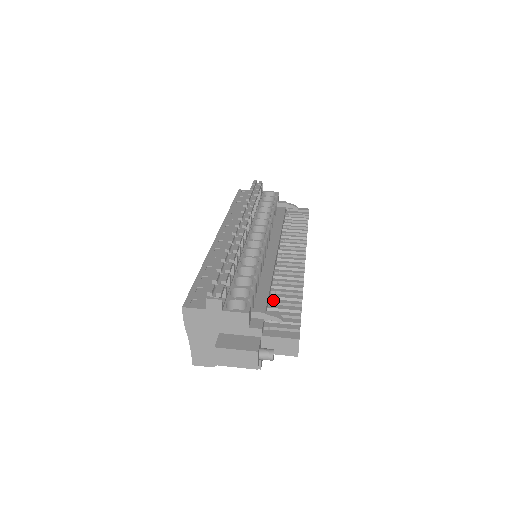
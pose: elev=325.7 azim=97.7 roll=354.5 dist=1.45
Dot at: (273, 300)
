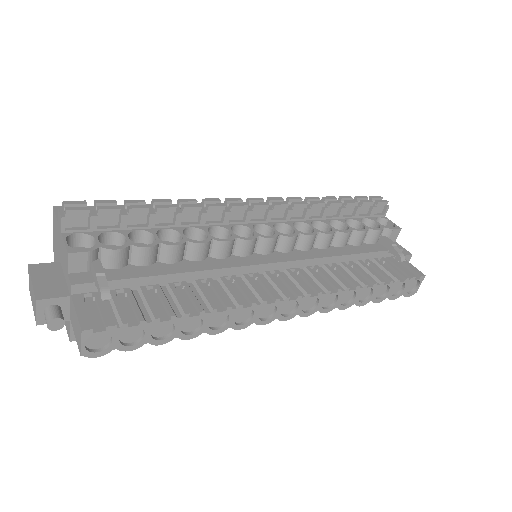
Dot at: (160, 287)
